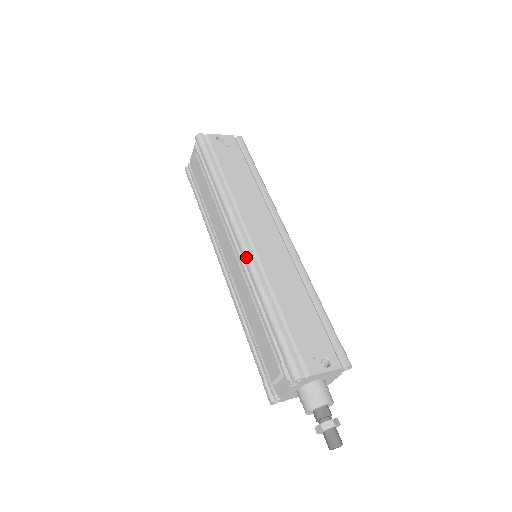
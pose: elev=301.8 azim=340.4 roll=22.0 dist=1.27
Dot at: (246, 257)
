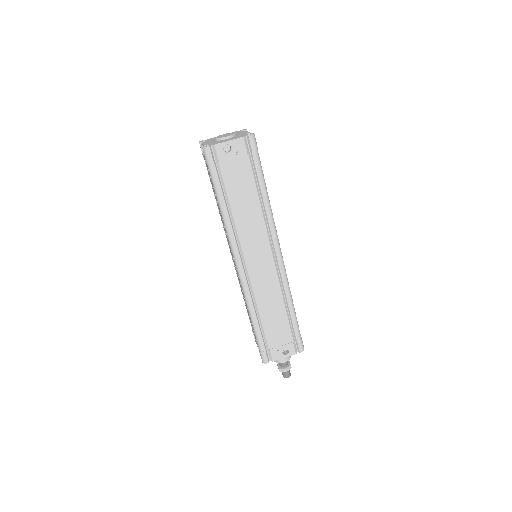
Dot at: (241, 284)
